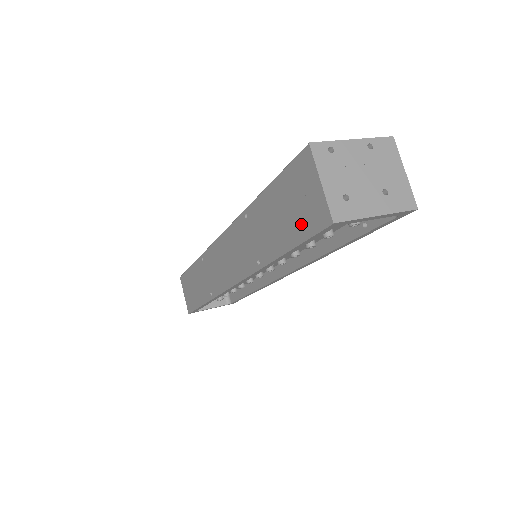
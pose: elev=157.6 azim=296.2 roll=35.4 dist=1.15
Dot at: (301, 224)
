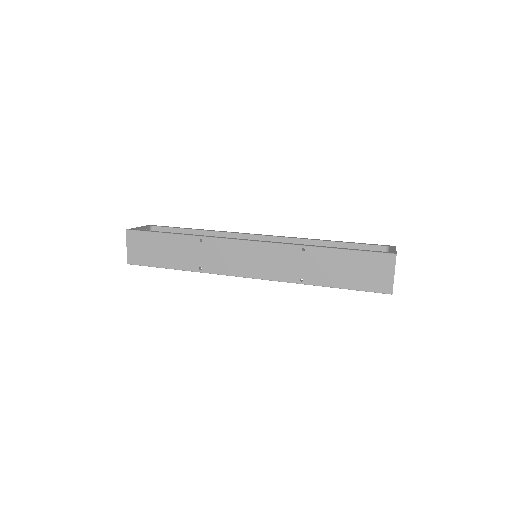
Dot at: (365, 283)
